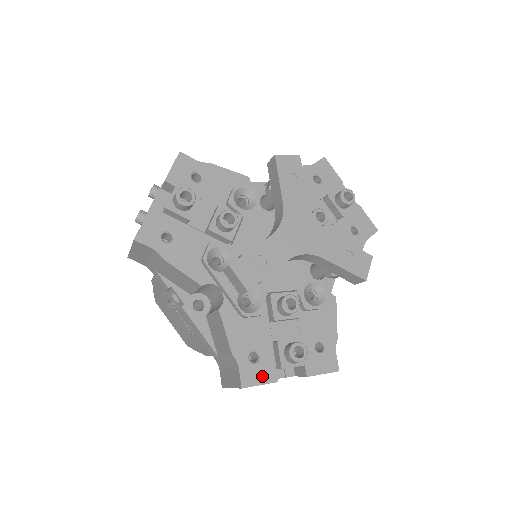
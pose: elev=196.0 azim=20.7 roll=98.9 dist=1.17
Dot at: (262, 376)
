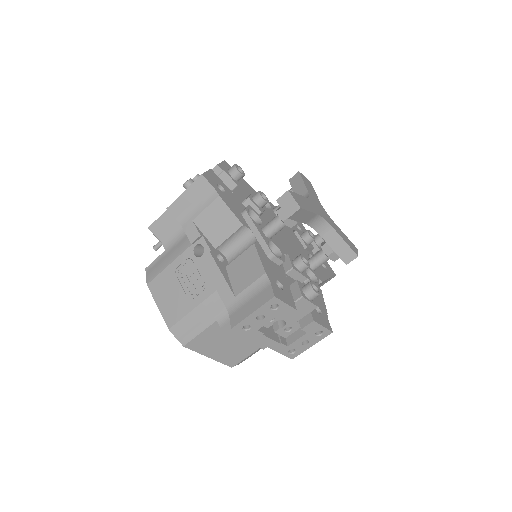
Dot at: (286, 299)
